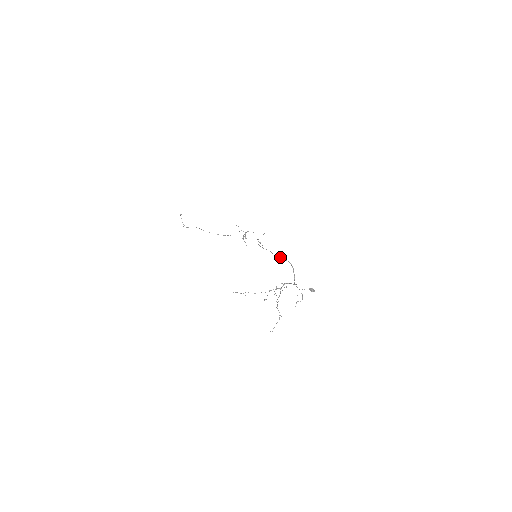
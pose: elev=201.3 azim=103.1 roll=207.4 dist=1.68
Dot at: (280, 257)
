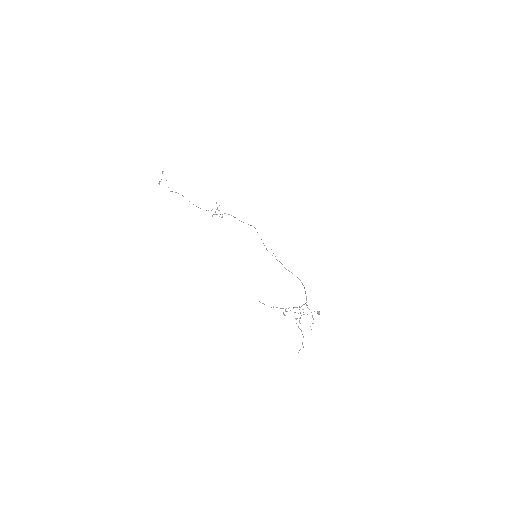
Dot at: (292, 273)
